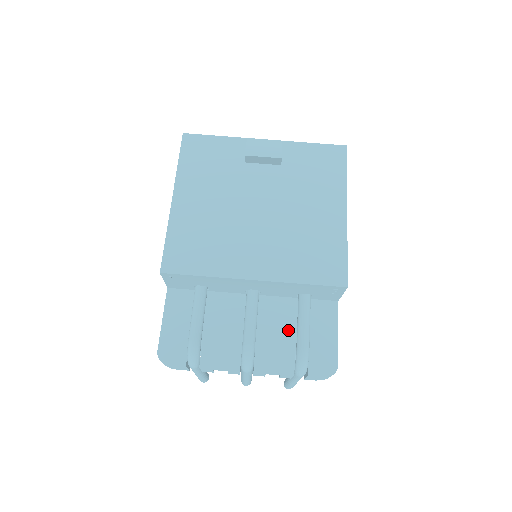
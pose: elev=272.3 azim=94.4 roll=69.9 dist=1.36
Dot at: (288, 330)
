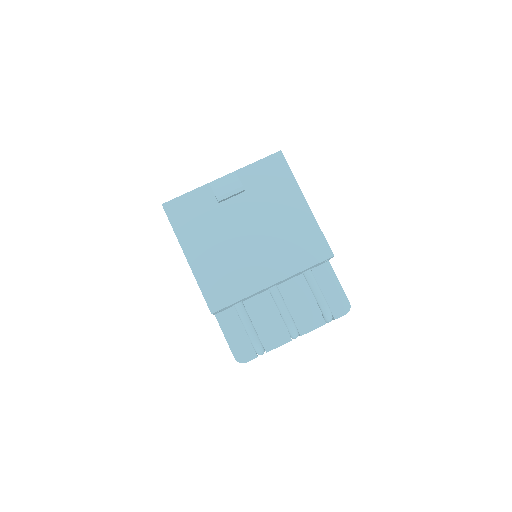
Dot at: (307, 298)
